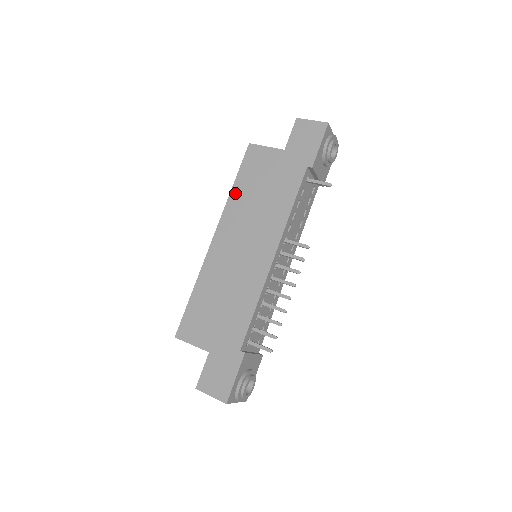
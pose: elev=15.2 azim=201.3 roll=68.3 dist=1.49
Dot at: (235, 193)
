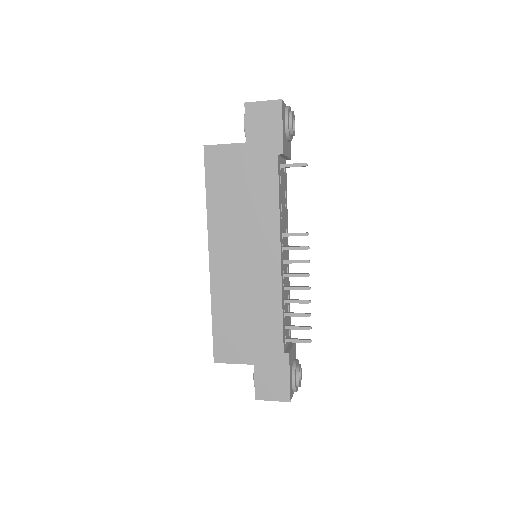
Dot at: (212, 204)
